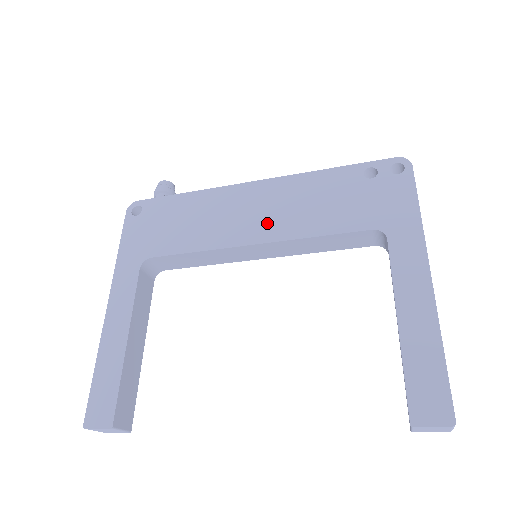
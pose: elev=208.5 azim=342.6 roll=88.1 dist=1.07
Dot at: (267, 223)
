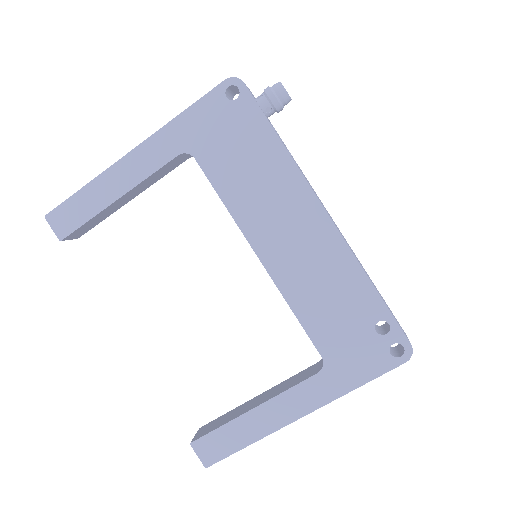
Dot at: (285, 257)
